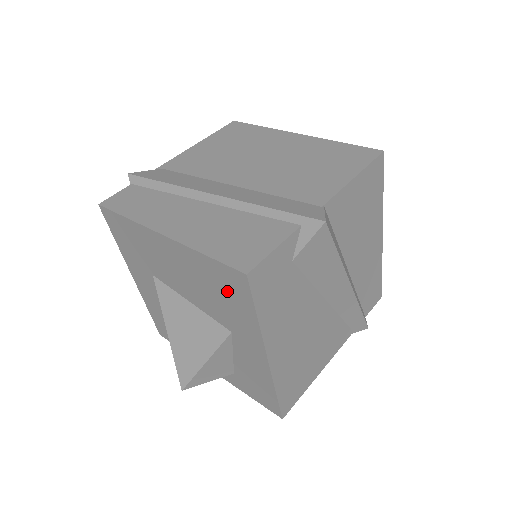
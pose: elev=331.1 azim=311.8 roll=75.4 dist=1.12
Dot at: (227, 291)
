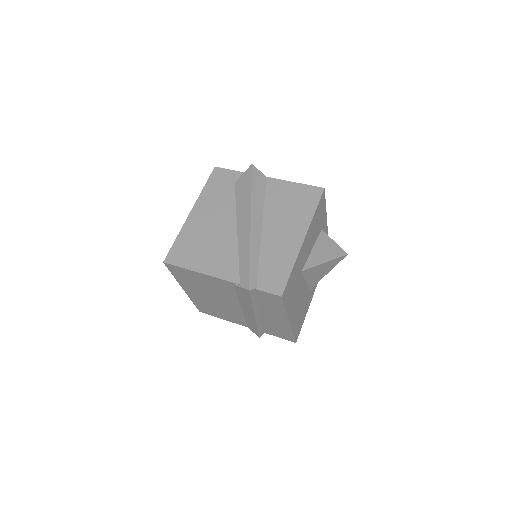
Dot at: occluded
